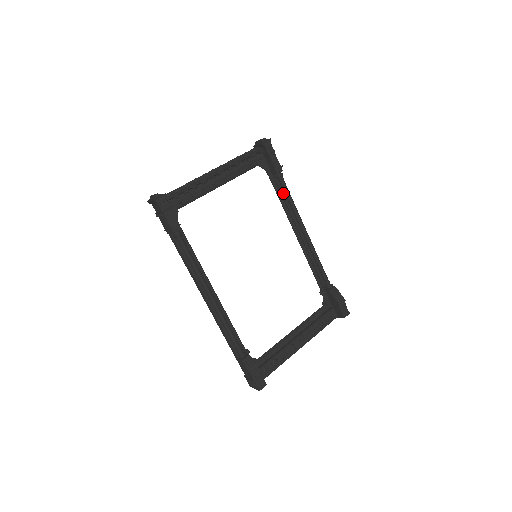
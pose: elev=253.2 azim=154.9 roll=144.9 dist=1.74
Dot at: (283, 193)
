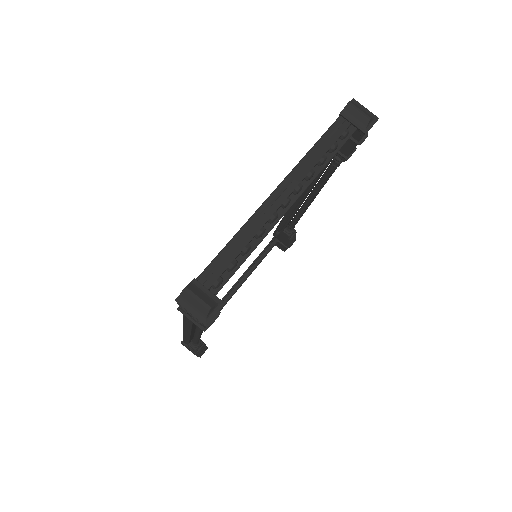
Dot at: occluded
